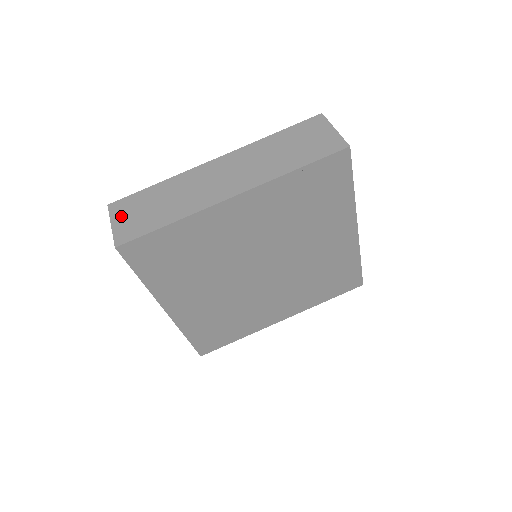
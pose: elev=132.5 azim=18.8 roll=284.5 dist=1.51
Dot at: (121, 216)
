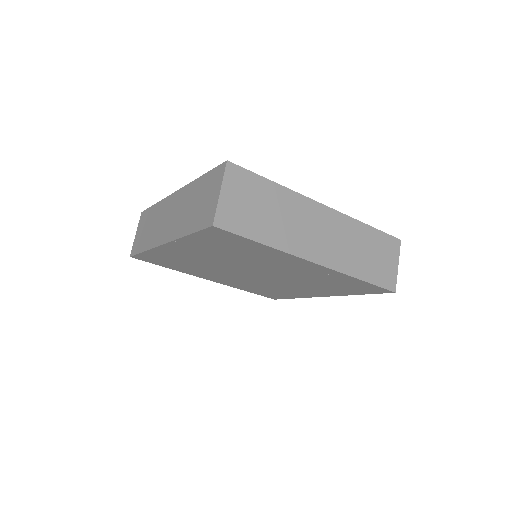
Dot at: (139, 228)
